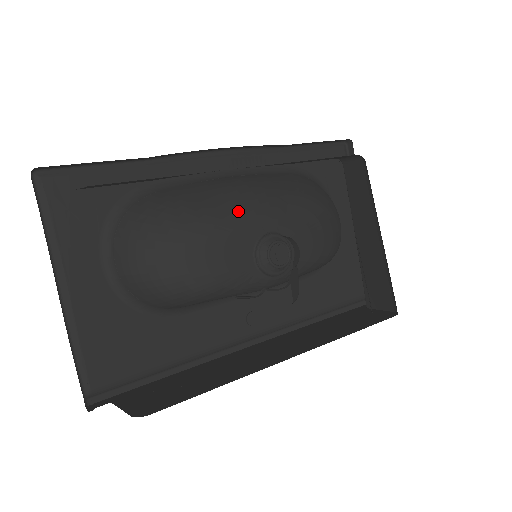
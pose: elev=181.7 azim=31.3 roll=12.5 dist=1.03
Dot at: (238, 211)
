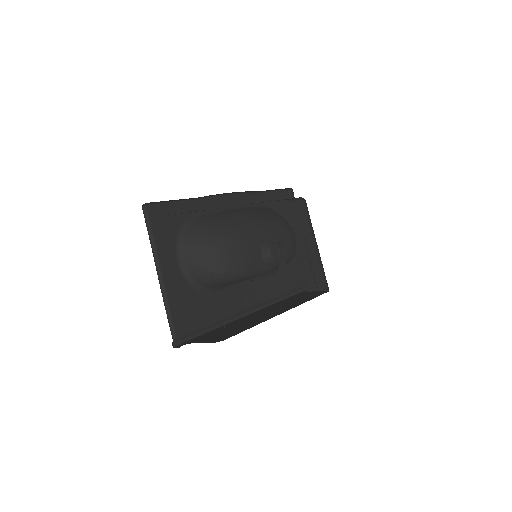
Dot at: (252, 228)
